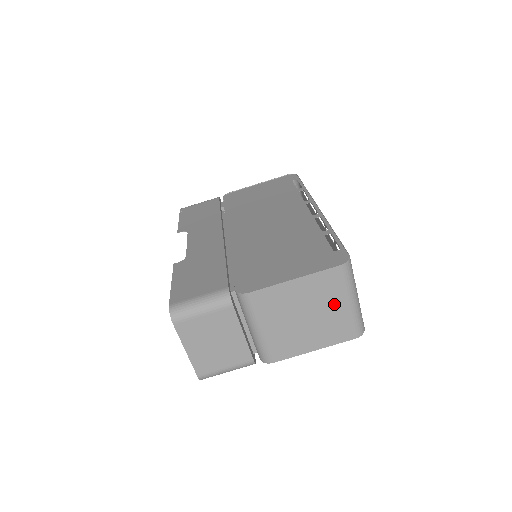
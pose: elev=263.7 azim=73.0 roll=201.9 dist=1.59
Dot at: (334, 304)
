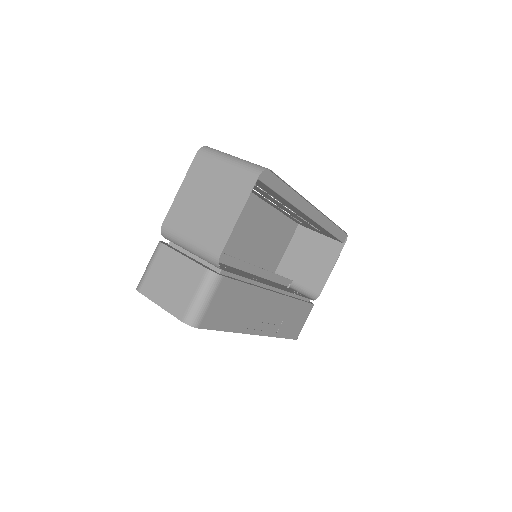
Dot at: (218, 175)
